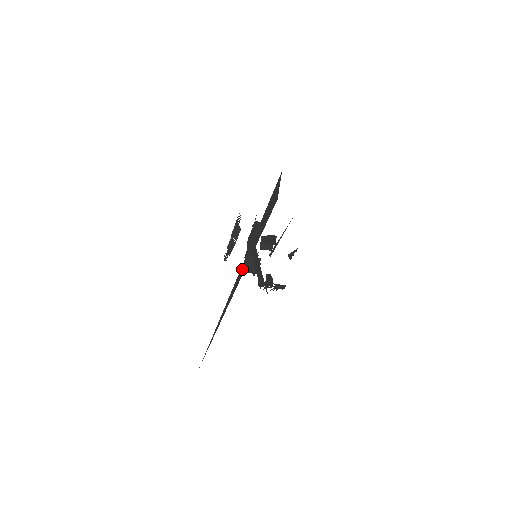
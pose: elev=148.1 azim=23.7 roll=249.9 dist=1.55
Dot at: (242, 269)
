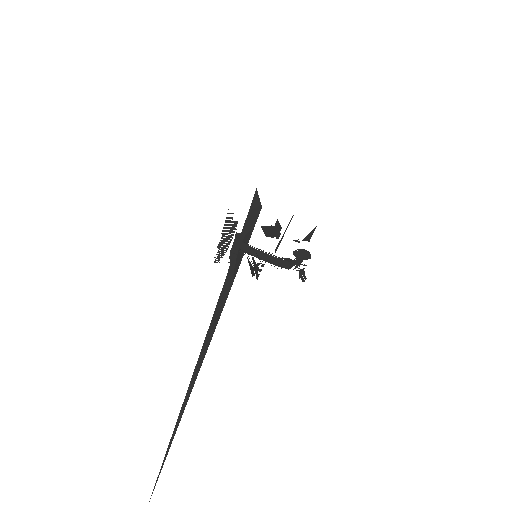
Dot at: occluded
